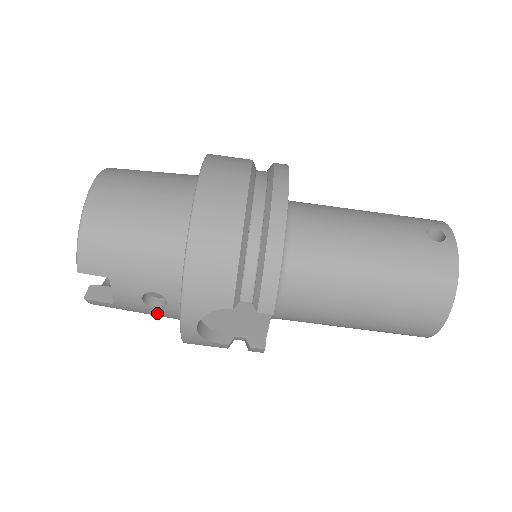
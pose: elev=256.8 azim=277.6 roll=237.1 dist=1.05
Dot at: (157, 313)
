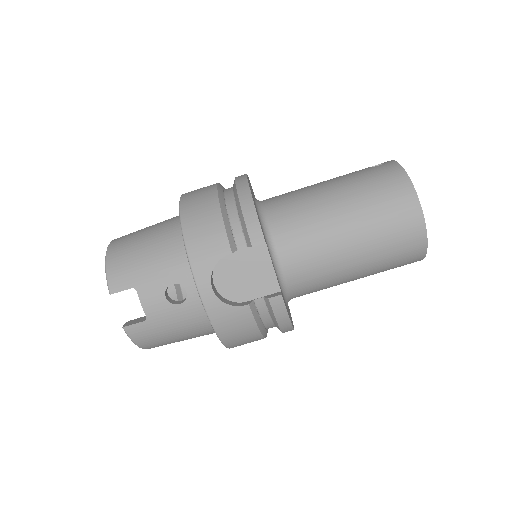
Dot at: (184, 315)
